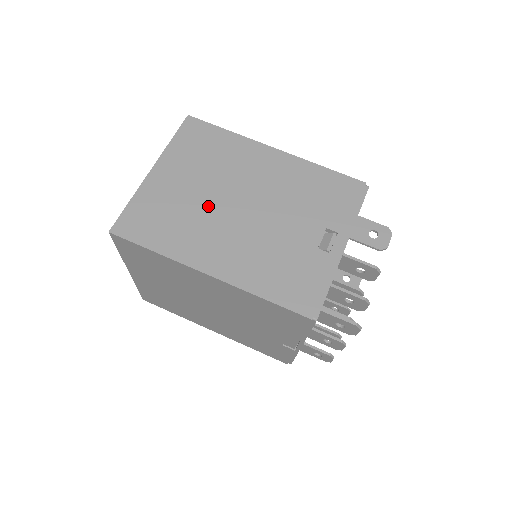
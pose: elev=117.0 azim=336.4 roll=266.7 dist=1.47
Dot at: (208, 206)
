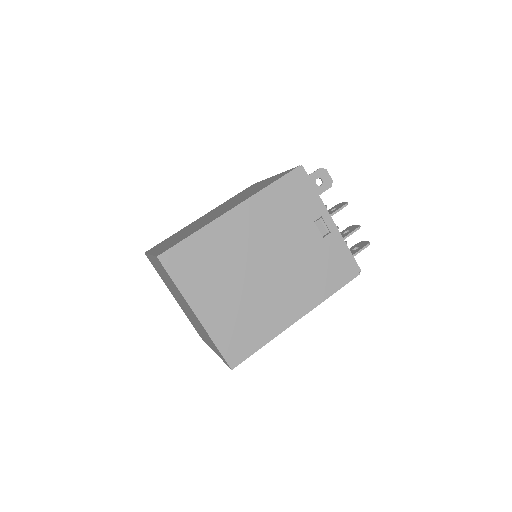
Dot at: (252, 291)
